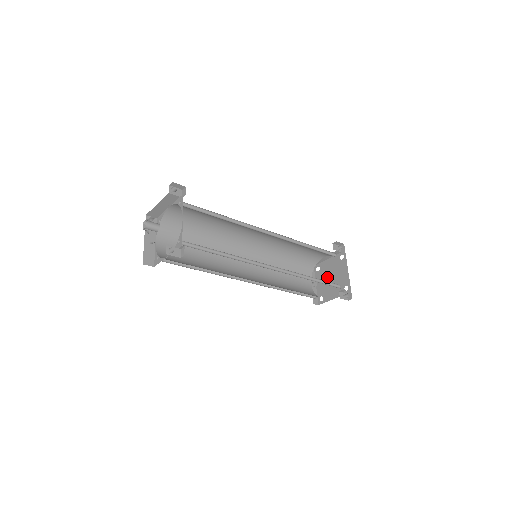
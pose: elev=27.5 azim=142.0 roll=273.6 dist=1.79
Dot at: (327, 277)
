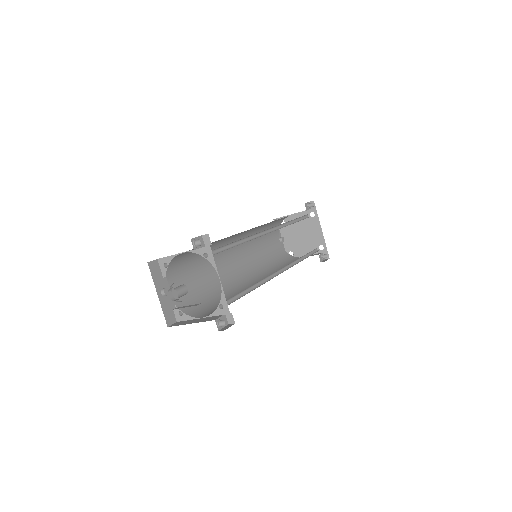
Dot at: (296, 233)
